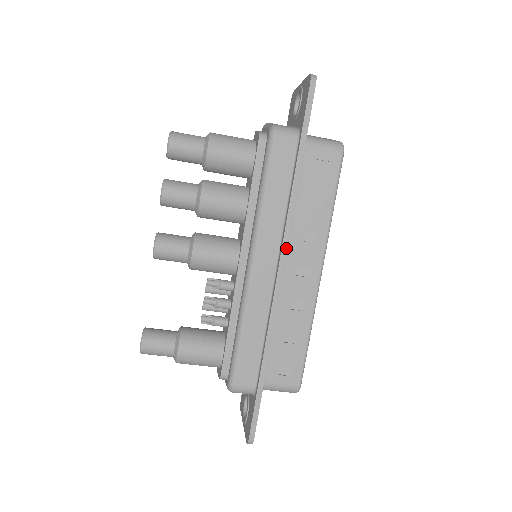
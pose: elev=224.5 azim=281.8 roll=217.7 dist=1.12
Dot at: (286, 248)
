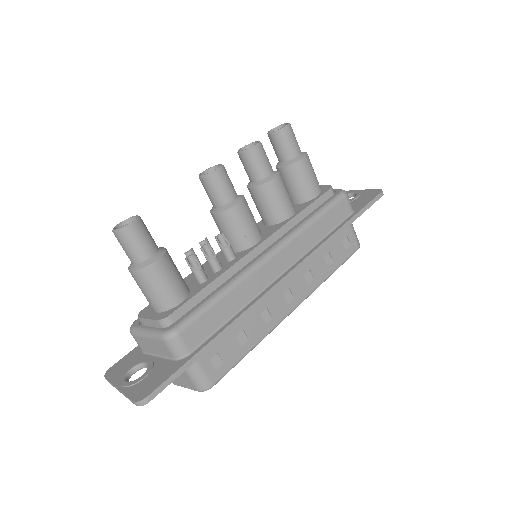
Dot at: (301, 266)
